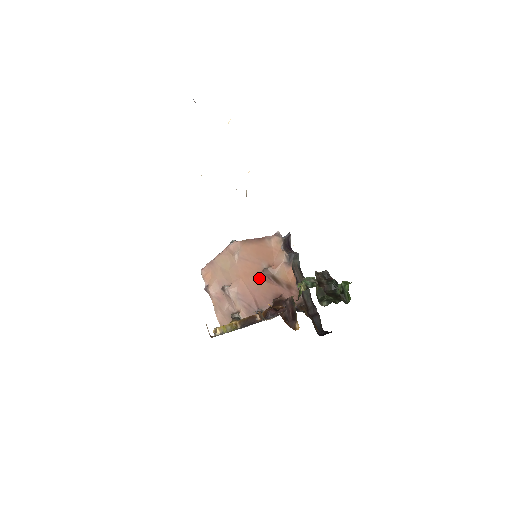
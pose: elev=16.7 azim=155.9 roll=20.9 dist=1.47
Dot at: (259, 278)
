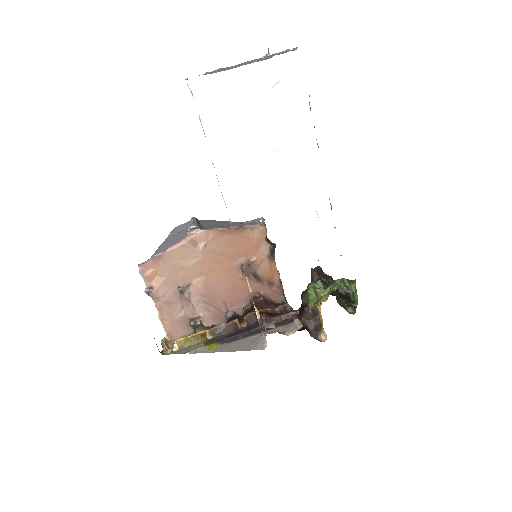
Dot at: (233, 275)
